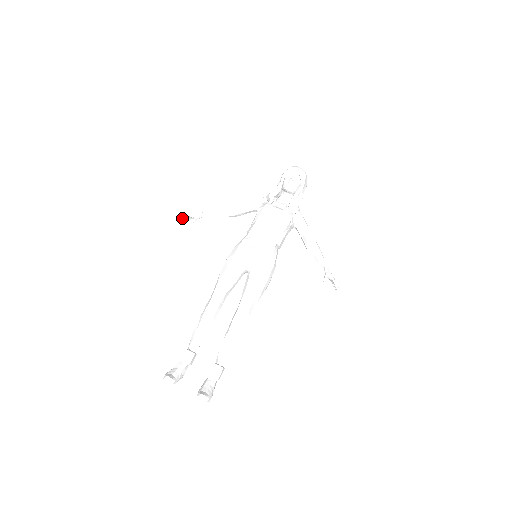
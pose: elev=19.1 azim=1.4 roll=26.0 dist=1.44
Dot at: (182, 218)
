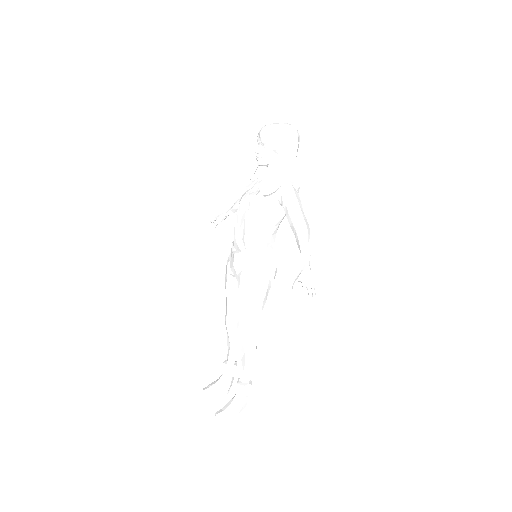
Dot at: (213, 223)
